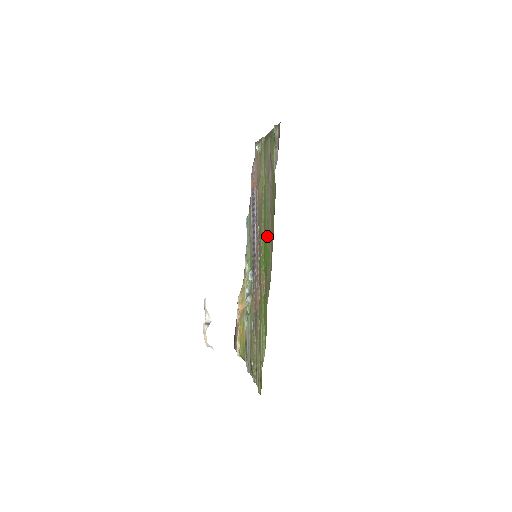
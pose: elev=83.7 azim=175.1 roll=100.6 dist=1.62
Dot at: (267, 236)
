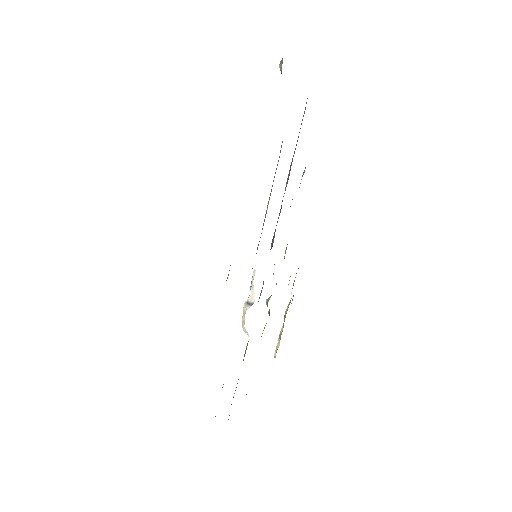
Dot at: occluded
